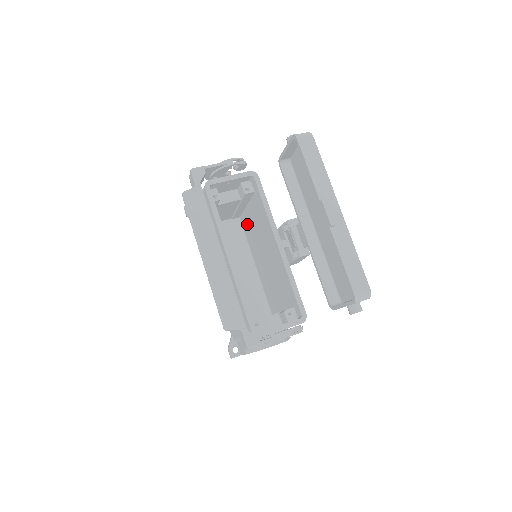
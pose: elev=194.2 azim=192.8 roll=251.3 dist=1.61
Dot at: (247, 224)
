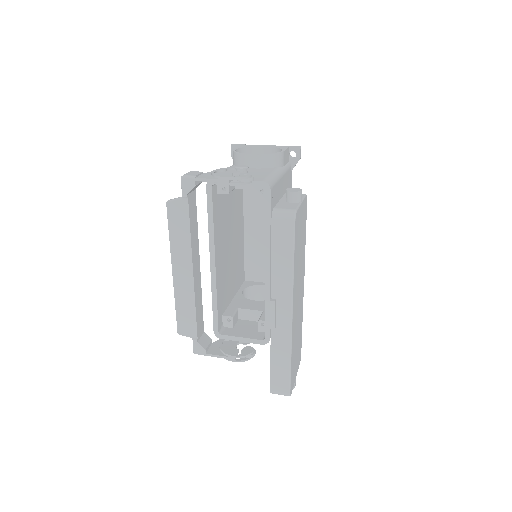
Dot at: occluded
